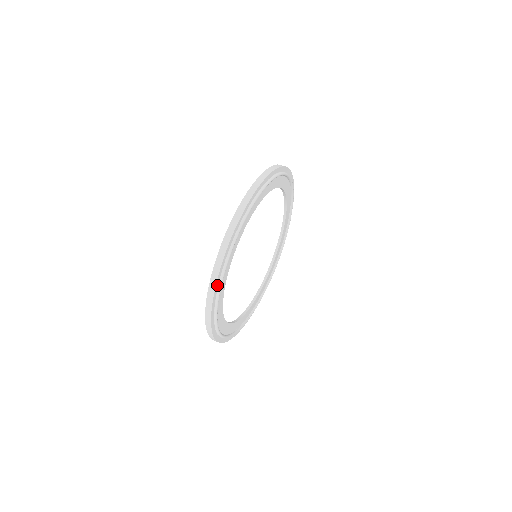
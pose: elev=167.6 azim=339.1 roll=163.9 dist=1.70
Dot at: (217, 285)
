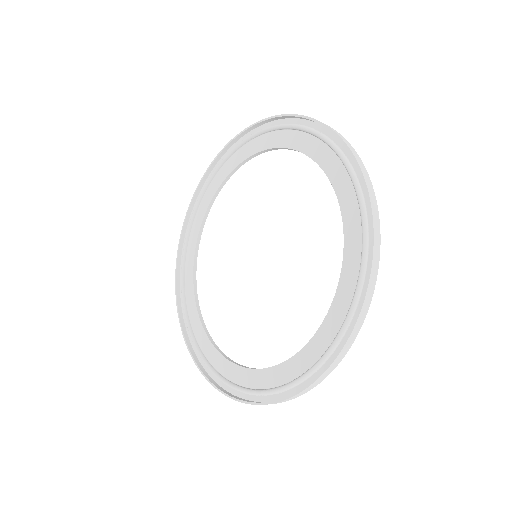
Dot at: (290, 393)
